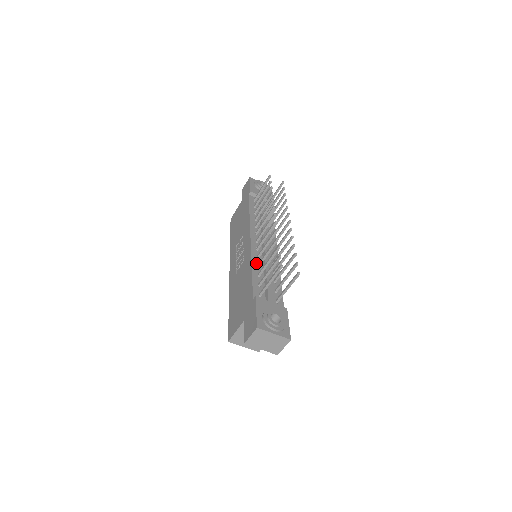
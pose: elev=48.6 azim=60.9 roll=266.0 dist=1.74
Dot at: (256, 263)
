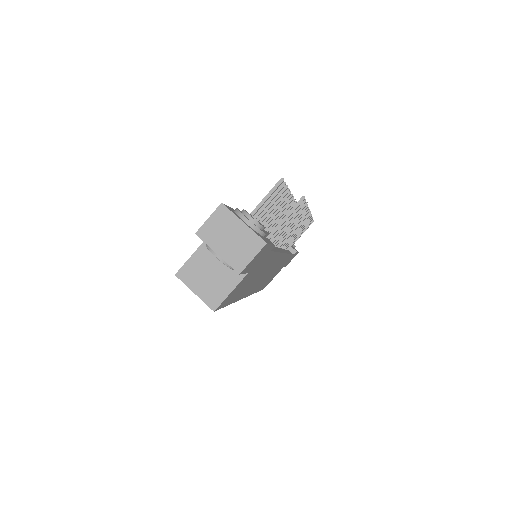
Dot at: occluded
